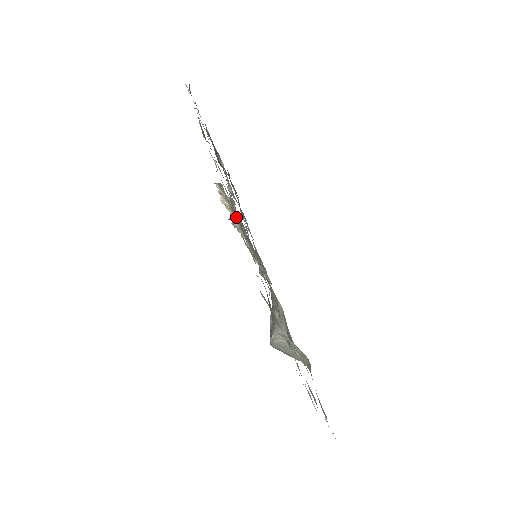
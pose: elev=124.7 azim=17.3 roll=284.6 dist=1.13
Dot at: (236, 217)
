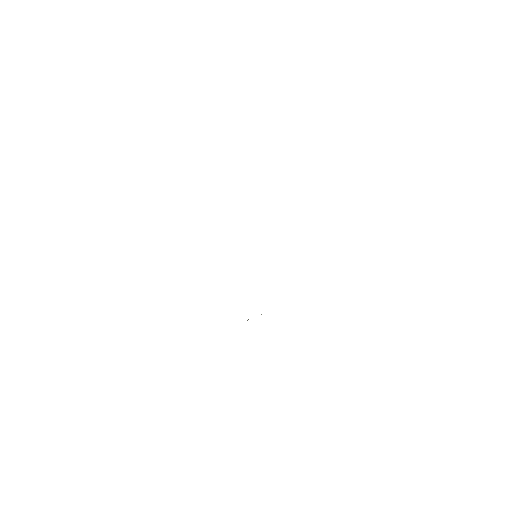
Dot at: occluded
